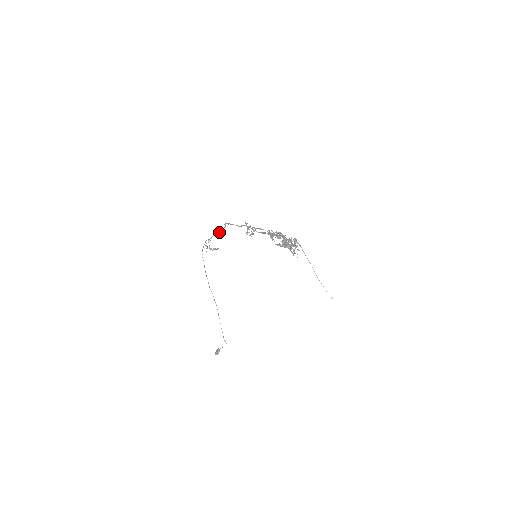
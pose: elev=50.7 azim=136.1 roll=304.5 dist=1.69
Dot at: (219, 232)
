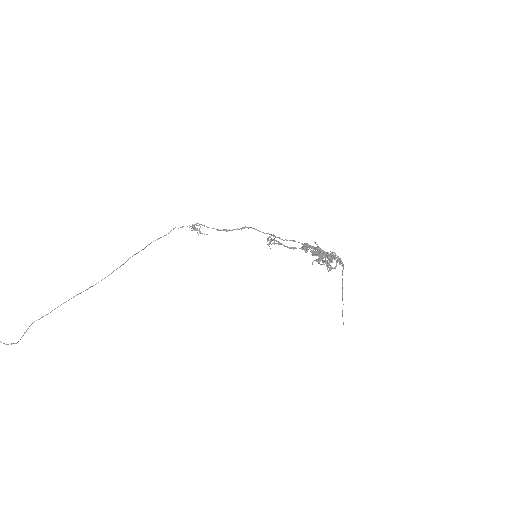
Dot at: (224, 230)
